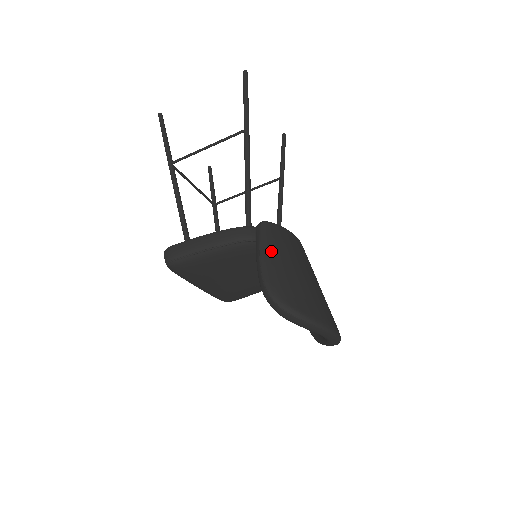
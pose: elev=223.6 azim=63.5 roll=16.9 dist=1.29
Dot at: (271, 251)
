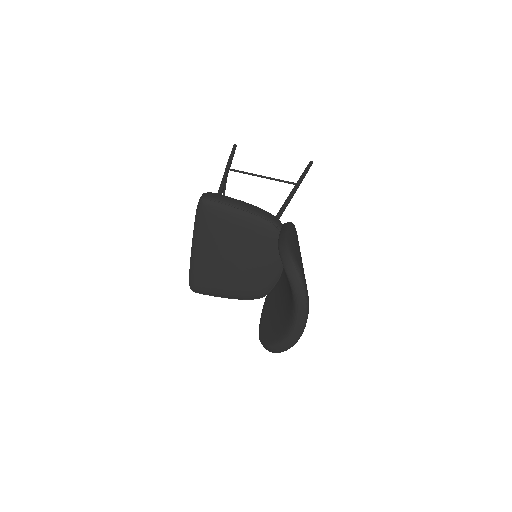
Dot at: (294, 235)
